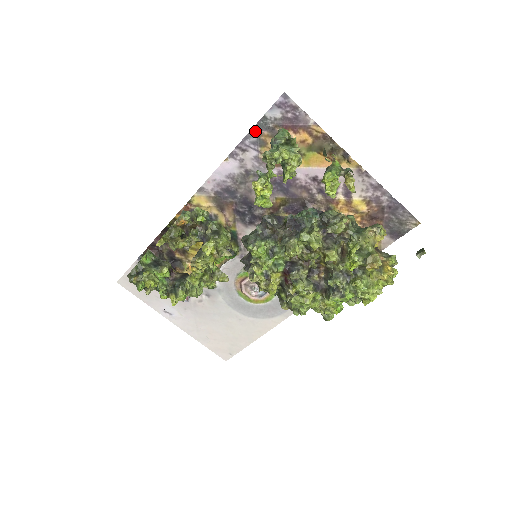
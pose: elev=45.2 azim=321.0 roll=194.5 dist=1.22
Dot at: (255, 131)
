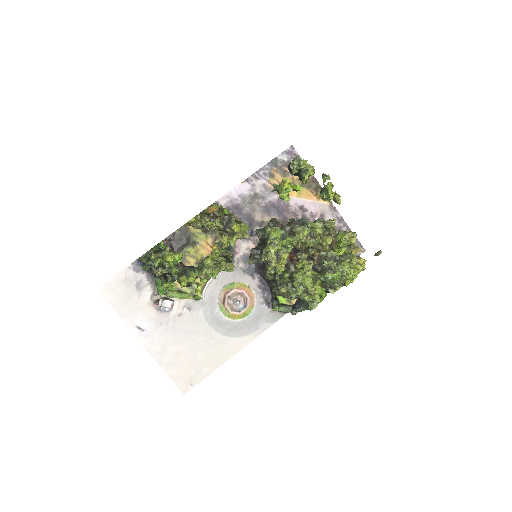
Dot at: (268, 166)
